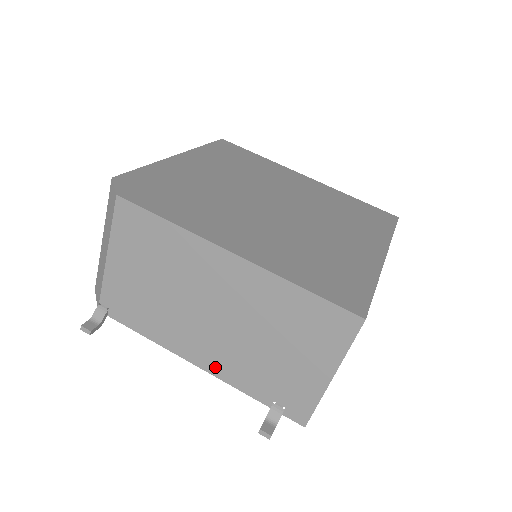
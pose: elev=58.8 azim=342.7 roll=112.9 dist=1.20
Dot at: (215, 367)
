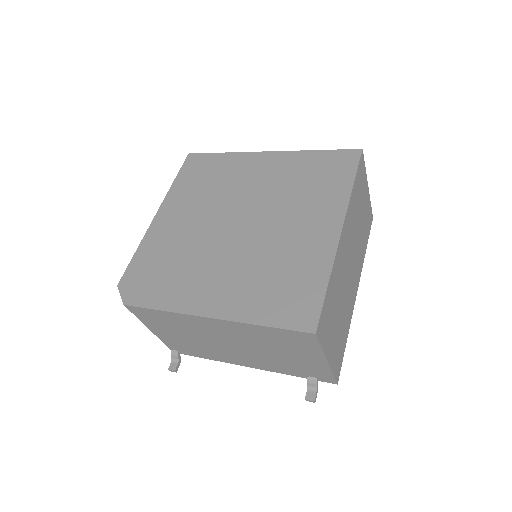
Dot at: (259, 366)
